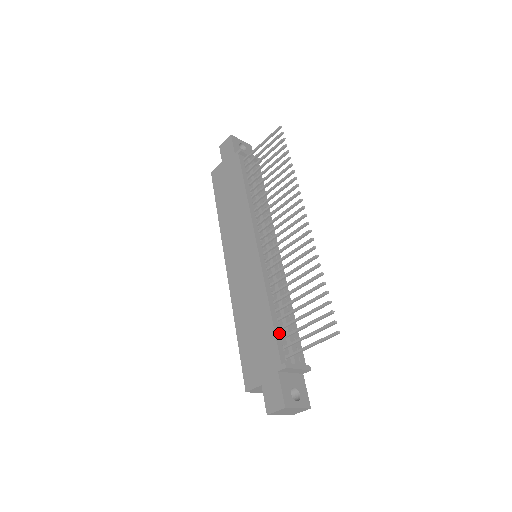
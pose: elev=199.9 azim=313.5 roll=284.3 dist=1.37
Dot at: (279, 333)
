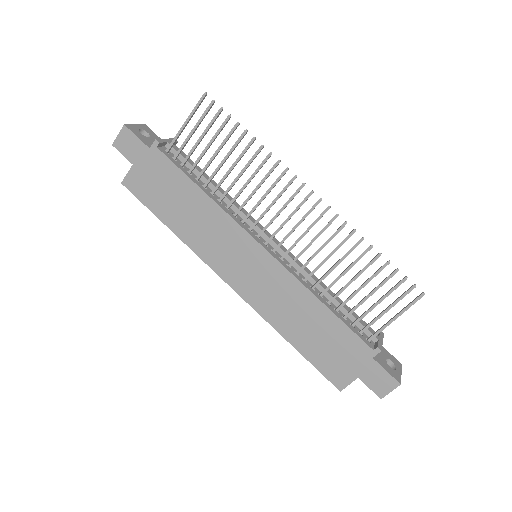
Dot at: (347, 322)
